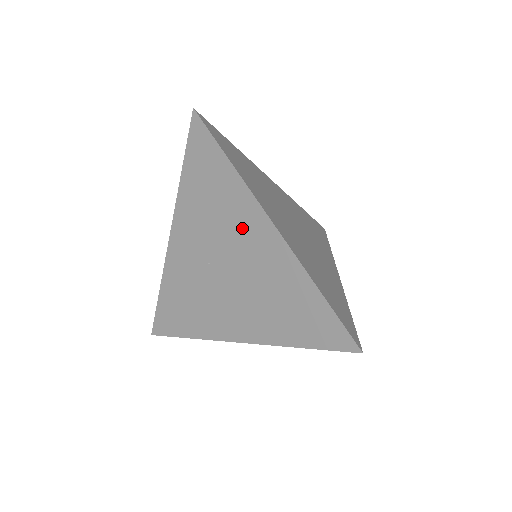
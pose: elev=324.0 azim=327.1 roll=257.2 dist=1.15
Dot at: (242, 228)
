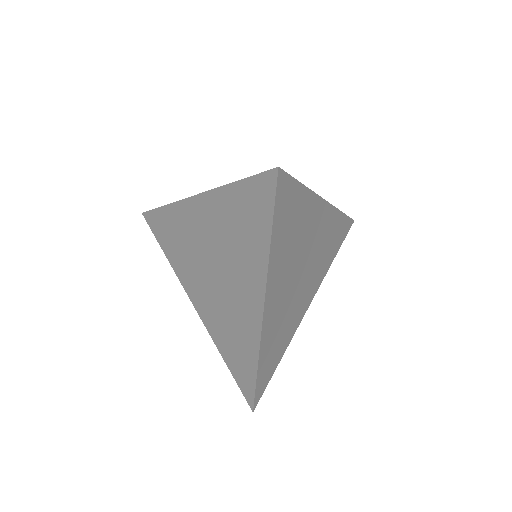
Dot at: (193, 228)
